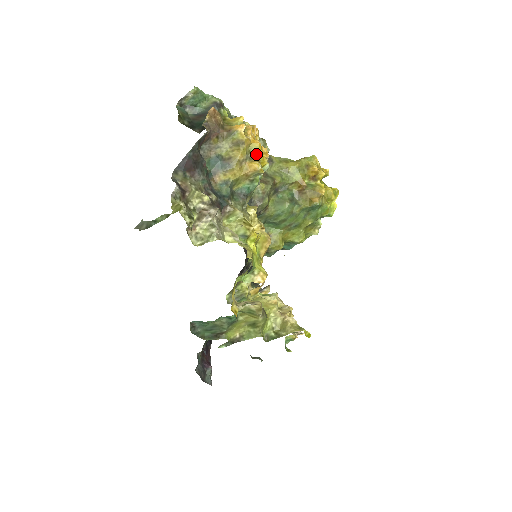
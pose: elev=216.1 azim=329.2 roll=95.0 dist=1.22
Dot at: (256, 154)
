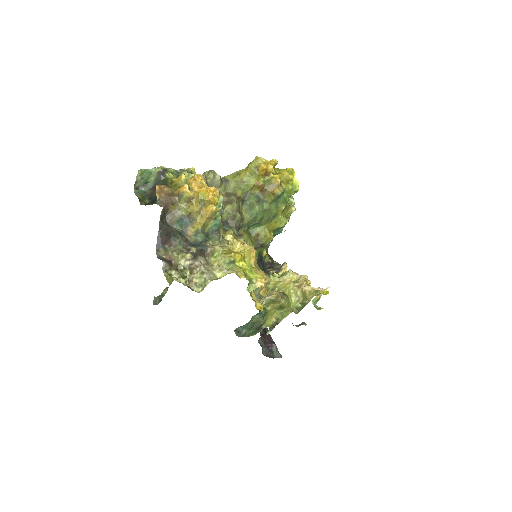
Dot at: (207, 199)
